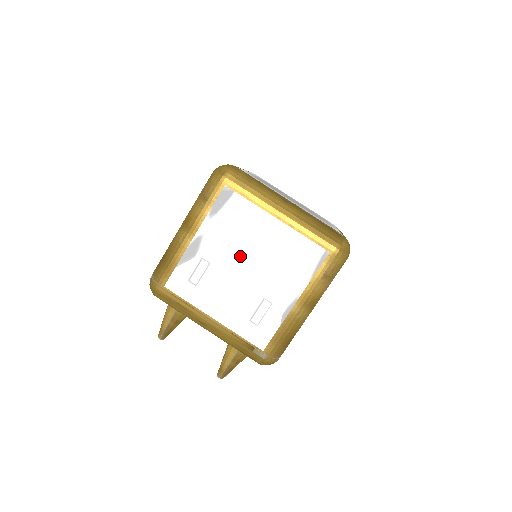
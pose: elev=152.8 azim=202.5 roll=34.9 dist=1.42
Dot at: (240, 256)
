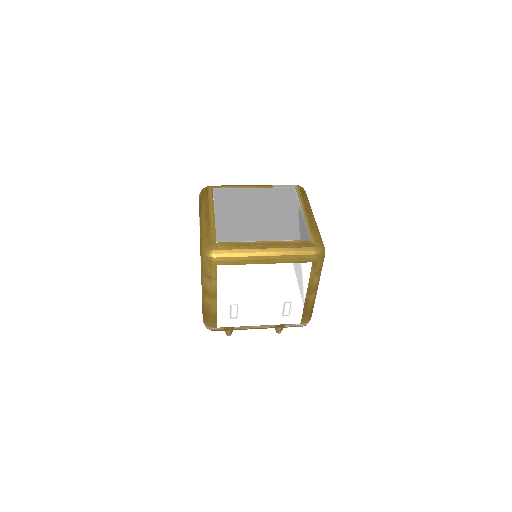
Dot at: (254, 292)
